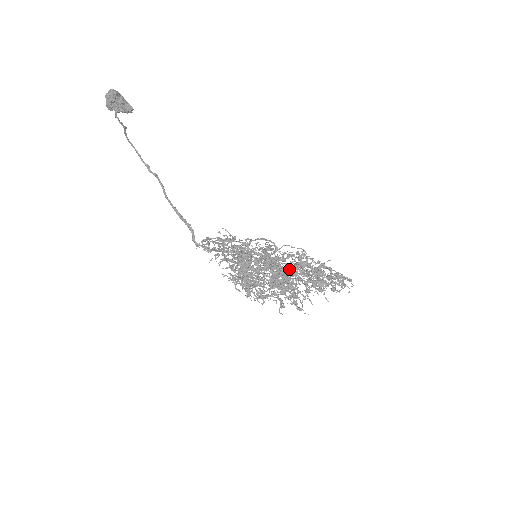
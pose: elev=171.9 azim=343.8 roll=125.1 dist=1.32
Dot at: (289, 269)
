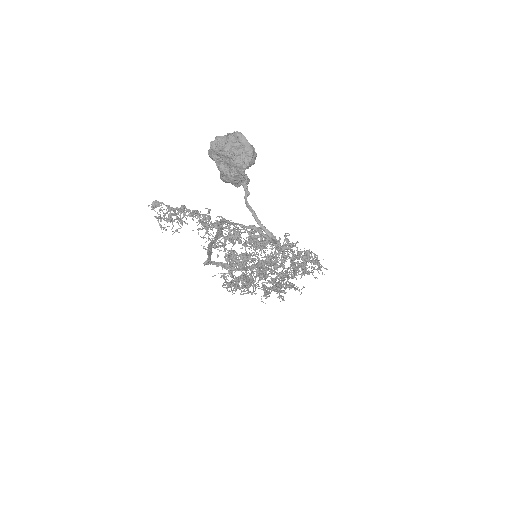
Dot at: occluded
